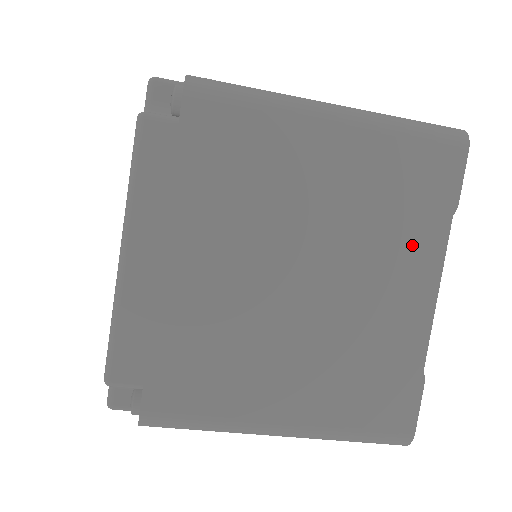
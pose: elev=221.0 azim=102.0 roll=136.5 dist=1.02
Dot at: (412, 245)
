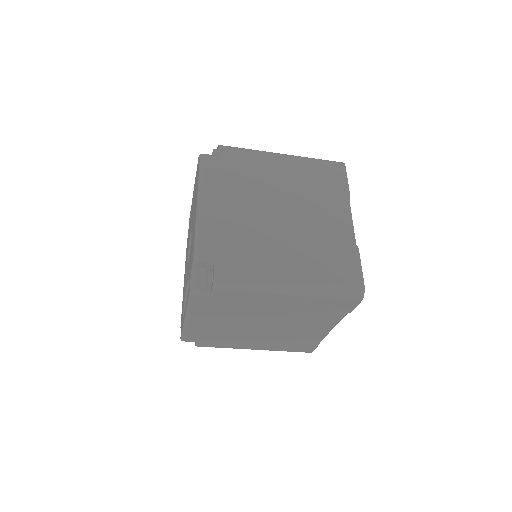
Dot at: (322, 321)
